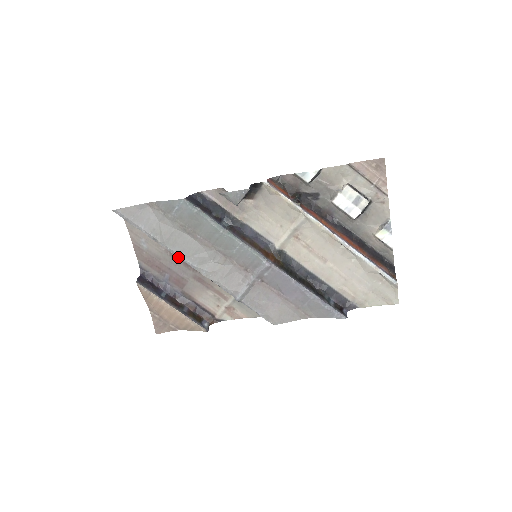
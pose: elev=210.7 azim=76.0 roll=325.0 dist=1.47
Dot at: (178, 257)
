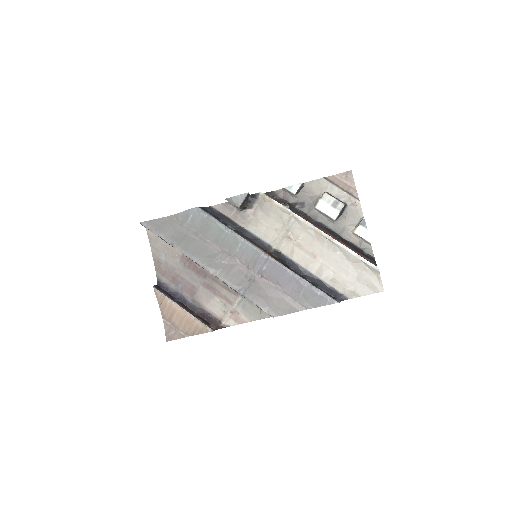
Dot at: occluded
